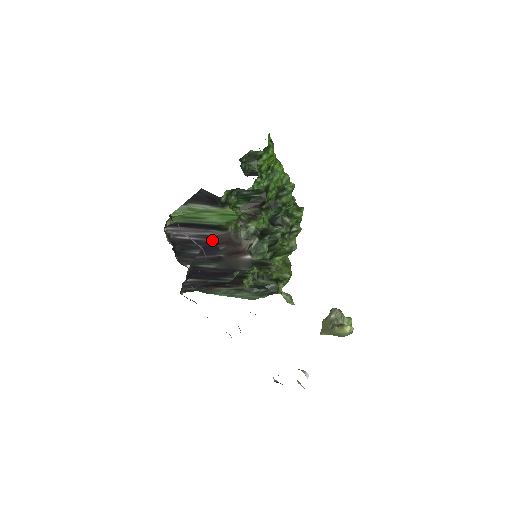
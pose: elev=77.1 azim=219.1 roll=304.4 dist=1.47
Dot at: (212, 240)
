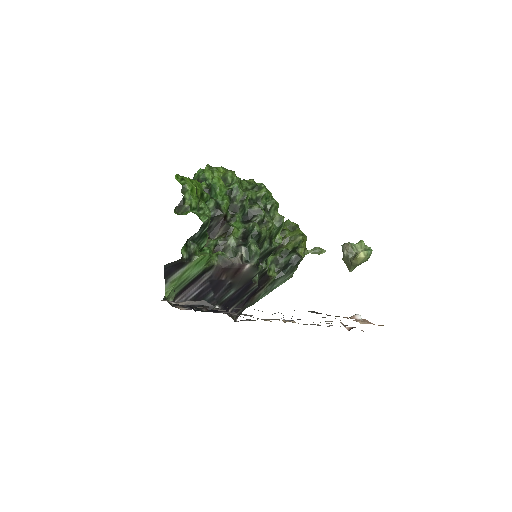
Dot at: (212, 280)
